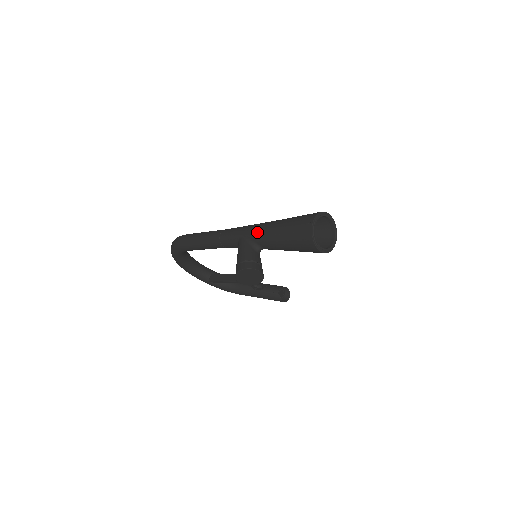
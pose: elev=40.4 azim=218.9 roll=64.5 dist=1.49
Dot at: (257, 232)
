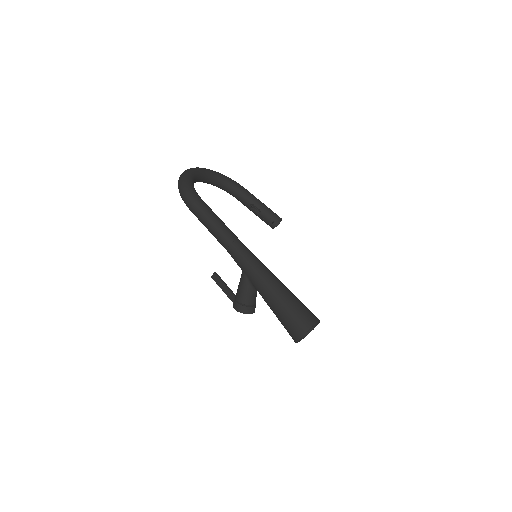
Dot at: (259, 288)
